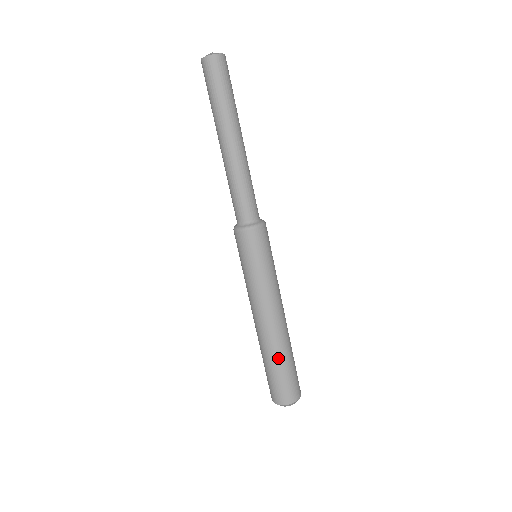
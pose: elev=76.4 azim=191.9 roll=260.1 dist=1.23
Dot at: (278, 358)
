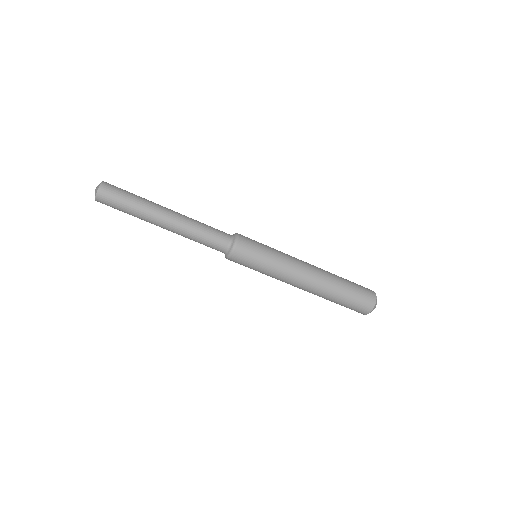
Dot at: (333, 298)
